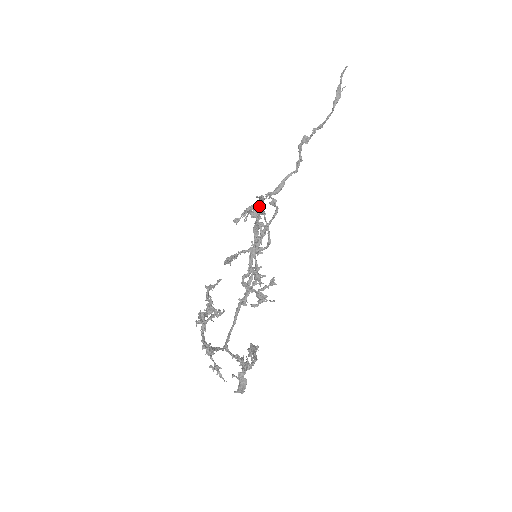
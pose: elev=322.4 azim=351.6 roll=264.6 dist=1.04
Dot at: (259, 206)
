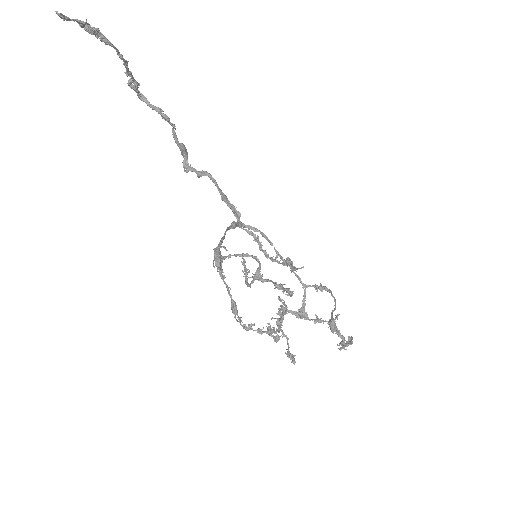
Dot at: (219, 256)
